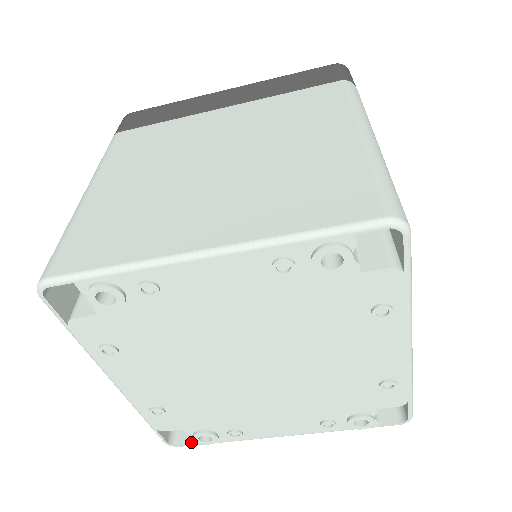
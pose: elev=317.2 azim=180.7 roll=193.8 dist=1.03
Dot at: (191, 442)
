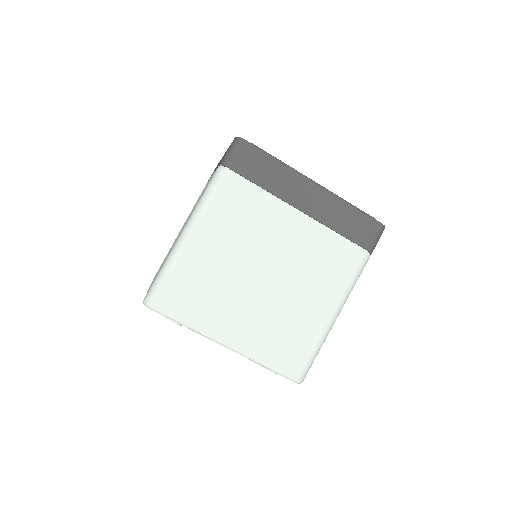
Dot at: occluded
